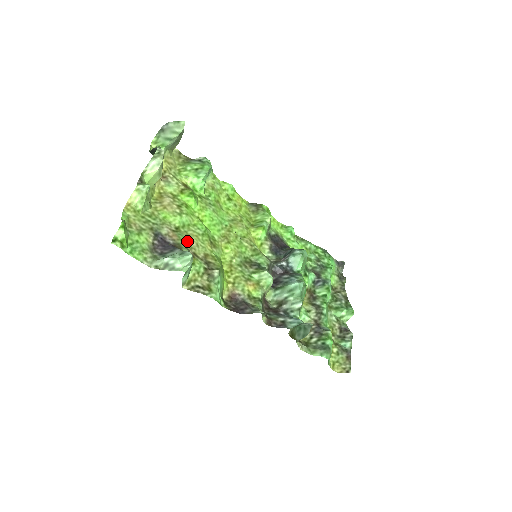
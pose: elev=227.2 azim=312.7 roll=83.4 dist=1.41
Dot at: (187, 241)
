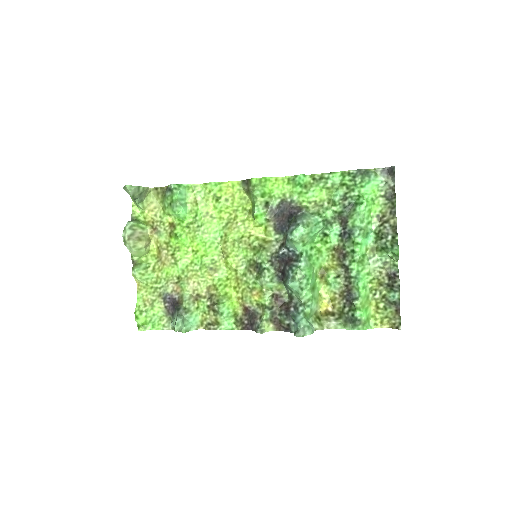
Dot at: (188, 287)
